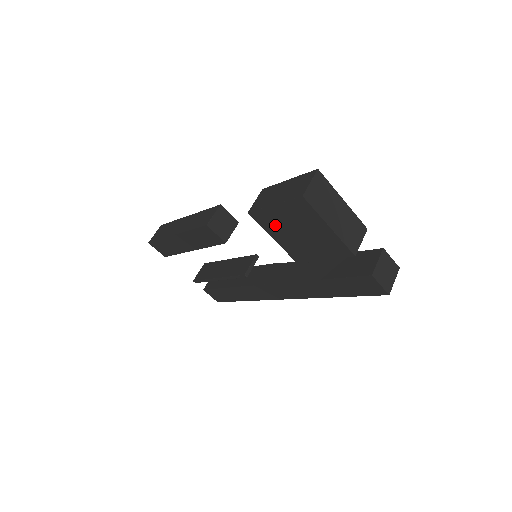
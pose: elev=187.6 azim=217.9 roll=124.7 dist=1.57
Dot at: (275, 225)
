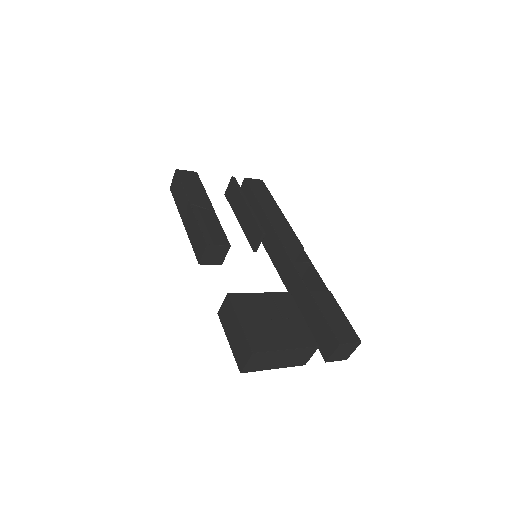
Dot at: occluded
